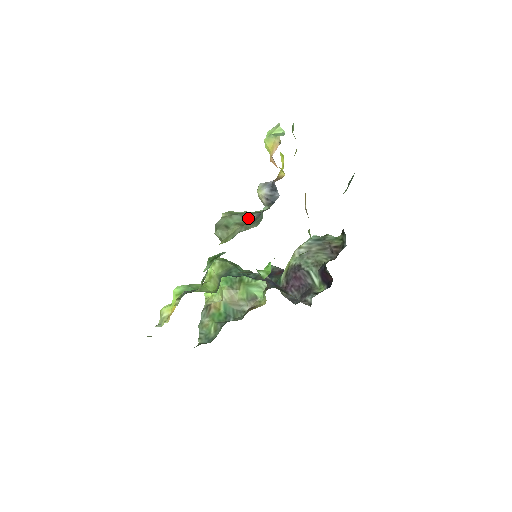
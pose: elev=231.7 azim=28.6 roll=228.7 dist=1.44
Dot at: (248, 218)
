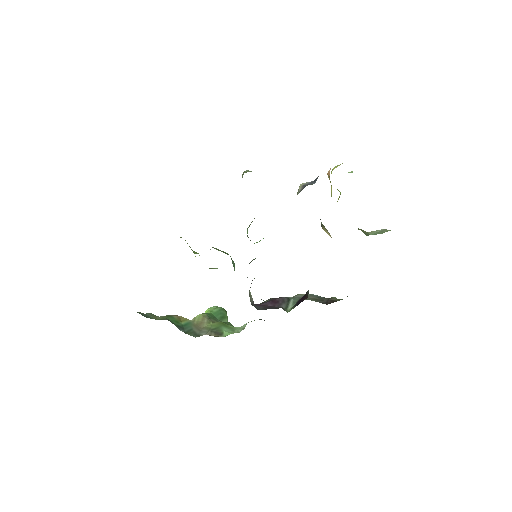
Dot at: occluded
